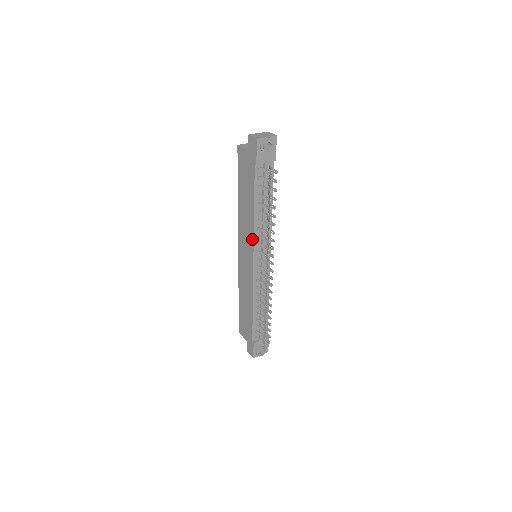
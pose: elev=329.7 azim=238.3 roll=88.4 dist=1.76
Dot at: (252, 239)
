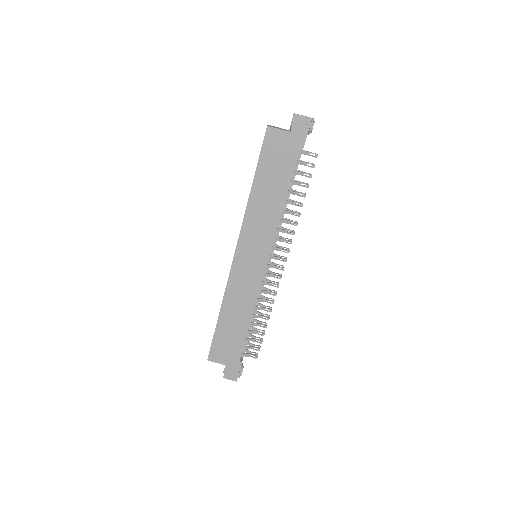
Dot at: (273, 234)
